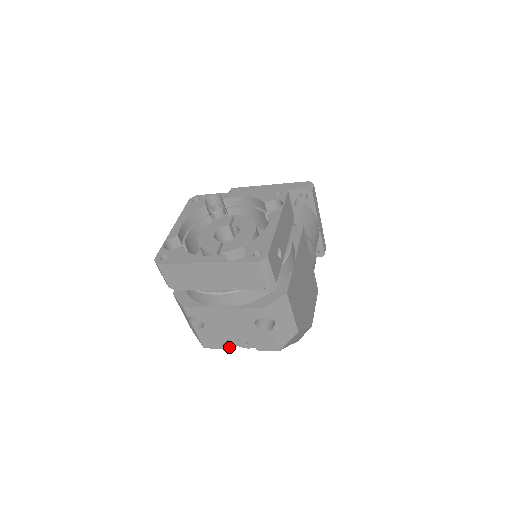
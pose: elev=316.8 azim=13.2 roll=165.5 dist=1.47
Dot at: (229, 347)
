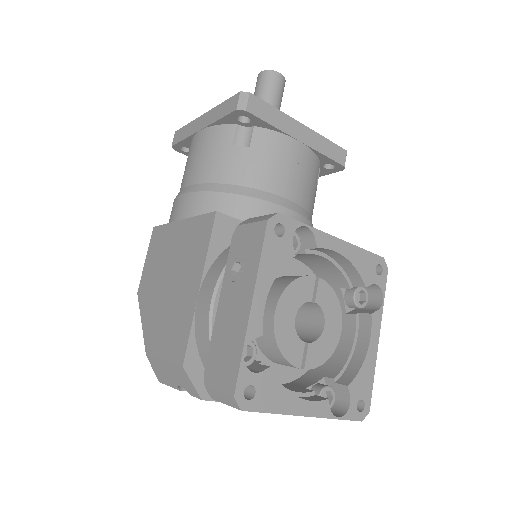
Dot at: occluded
